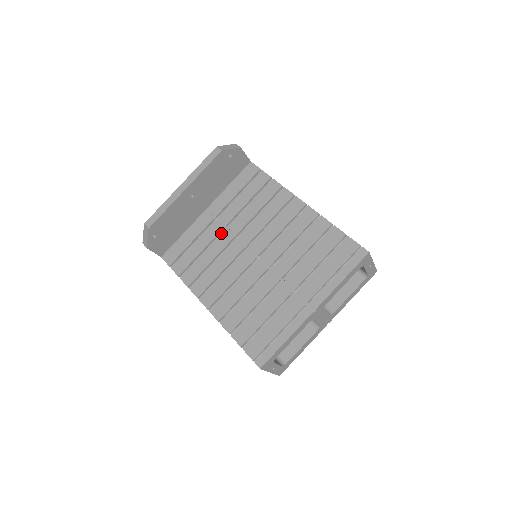
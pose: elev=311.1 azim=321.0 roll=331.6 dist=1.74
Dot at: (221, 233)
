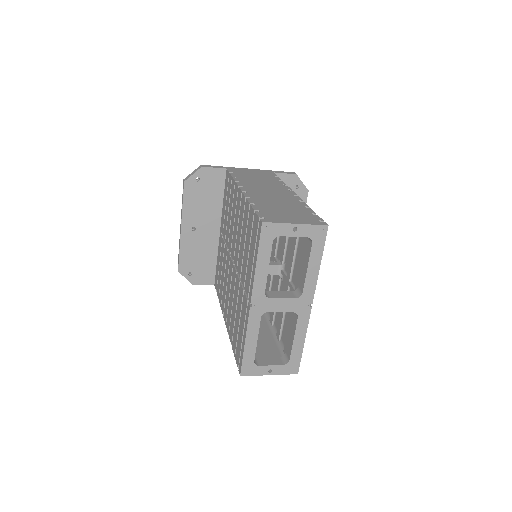
Dot at: (224, 249)
